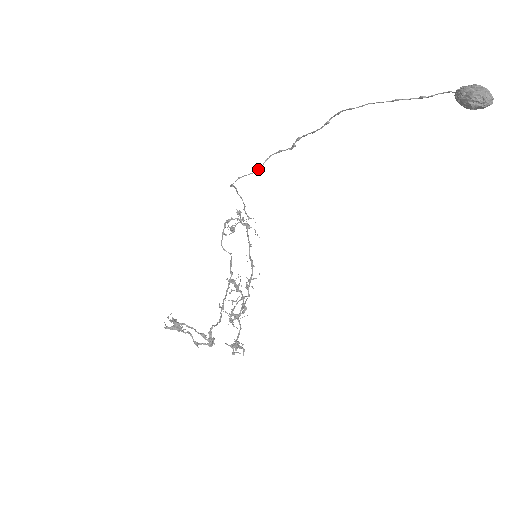
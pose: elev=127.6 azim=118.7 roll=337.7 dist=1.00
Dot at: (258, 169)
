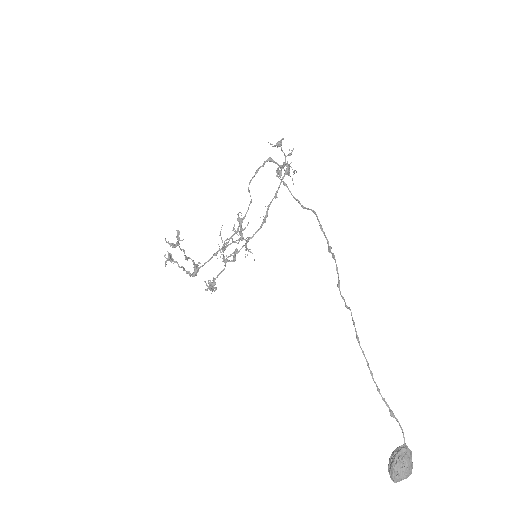
Dot at: (300, 204)
